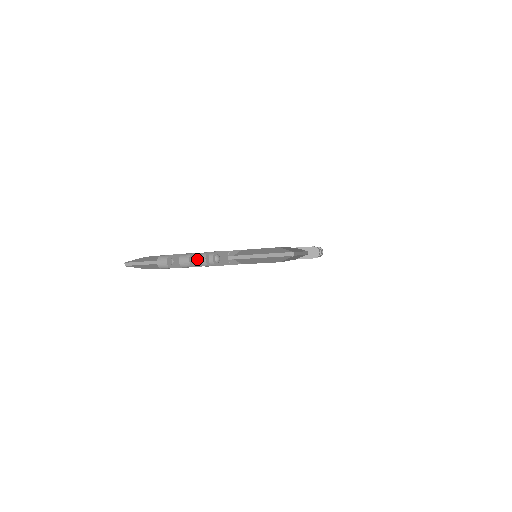
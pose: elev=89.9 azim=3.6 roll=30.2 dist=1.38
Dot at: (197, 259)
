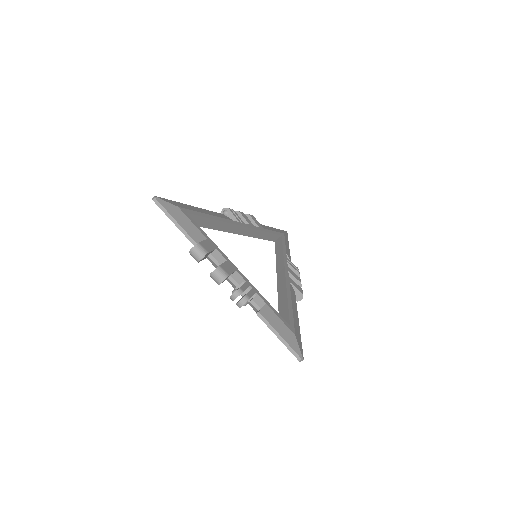
Dot at: occluded
